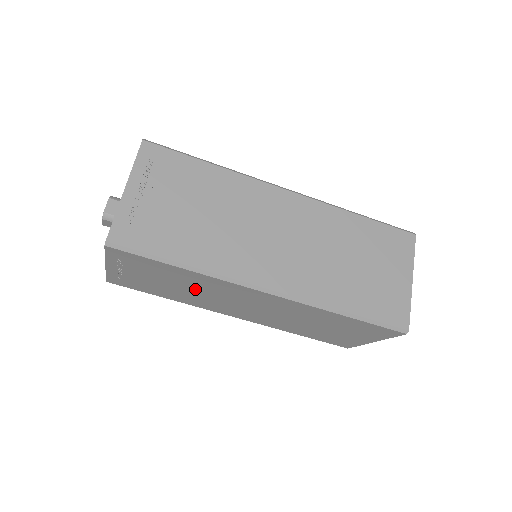
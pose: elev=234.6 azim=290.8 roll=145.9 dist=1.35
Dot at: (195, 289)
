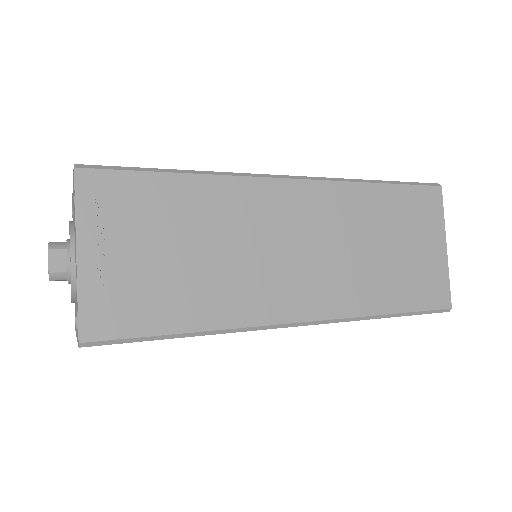
Dot at: occluded
